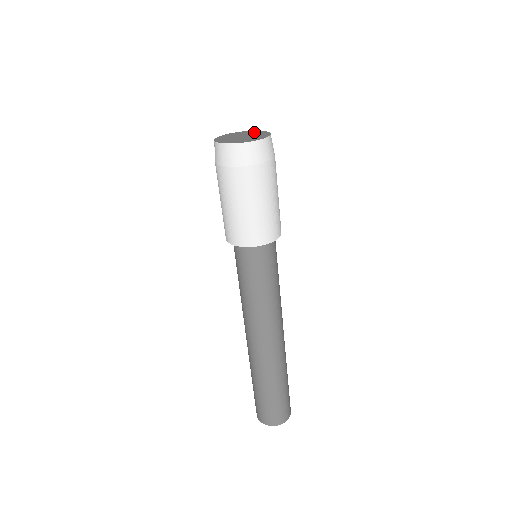
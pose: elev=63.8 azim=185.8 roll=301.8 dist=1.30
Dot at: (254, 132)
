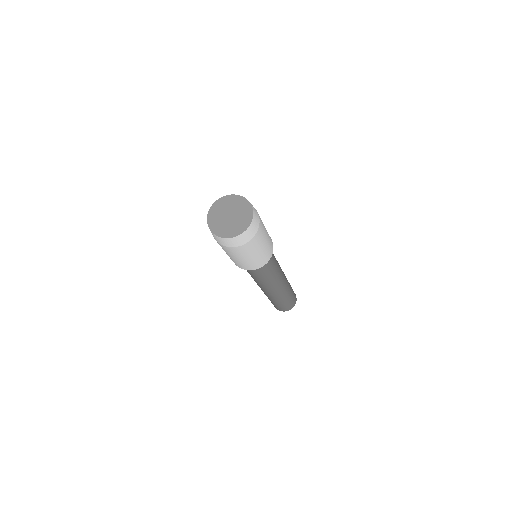
Dot at: (240, 203)
